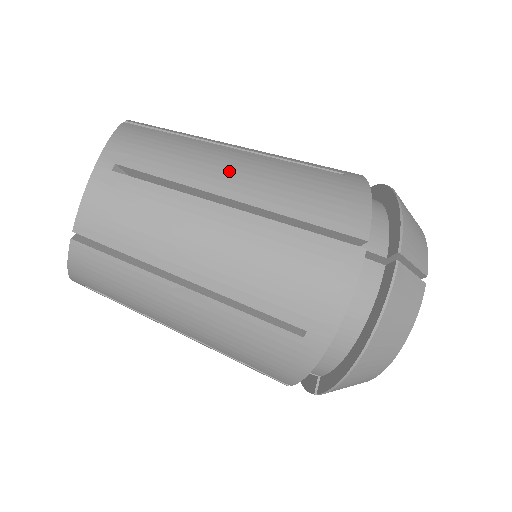
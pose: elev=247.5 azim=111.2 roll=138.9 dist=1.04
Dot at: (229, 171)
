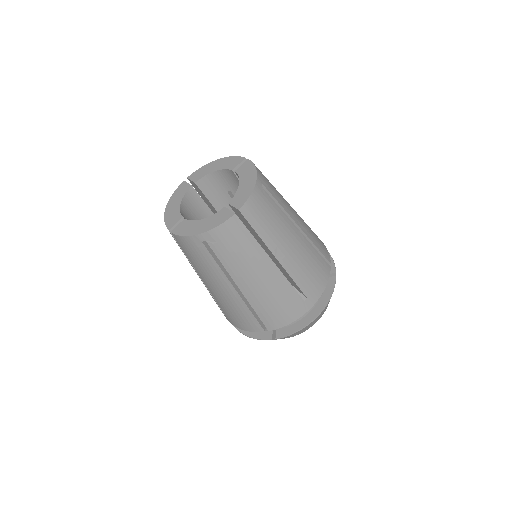
Dot at: (250, 277)
